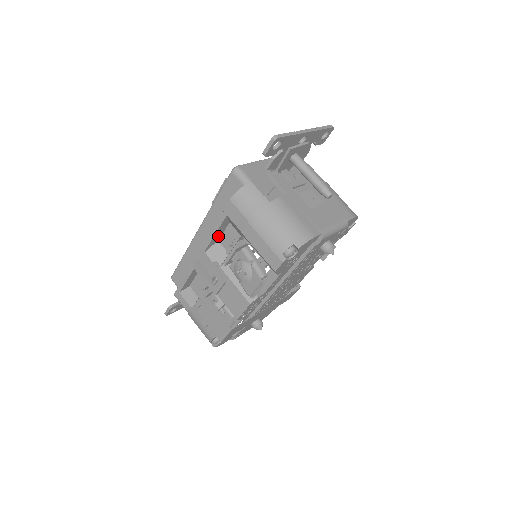
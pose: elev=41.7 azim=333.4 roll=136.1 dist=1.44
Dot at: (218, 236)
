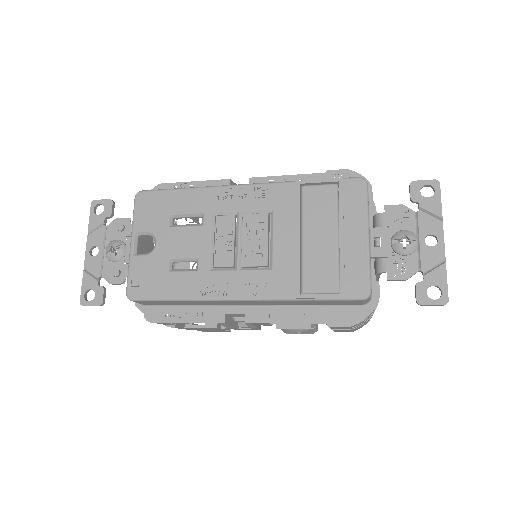
Dot at: (281, 313)
